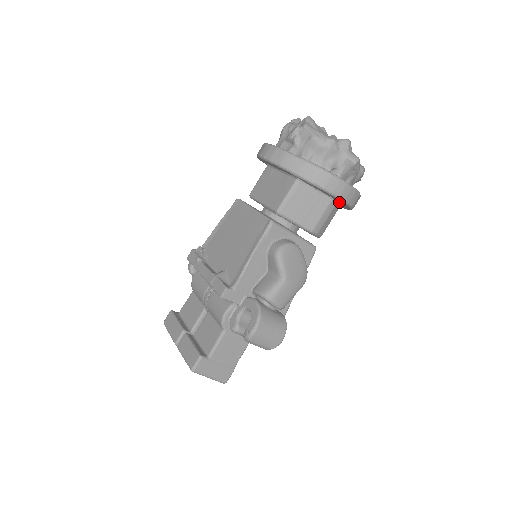
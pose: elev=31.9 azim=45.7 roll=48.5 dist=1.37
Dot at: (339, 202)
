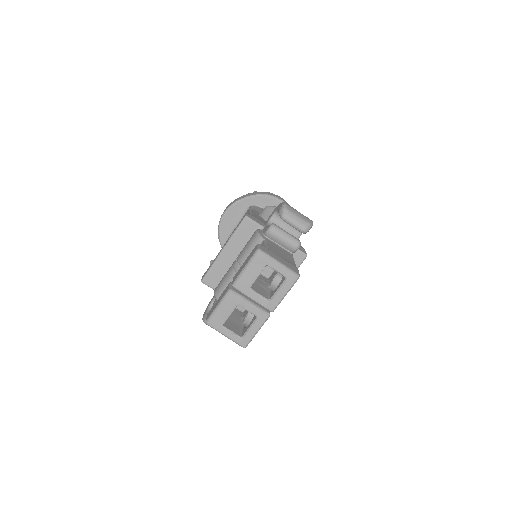
Dot at: occluded
